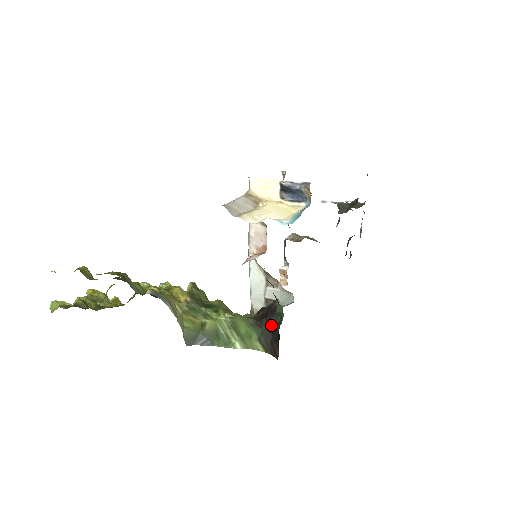
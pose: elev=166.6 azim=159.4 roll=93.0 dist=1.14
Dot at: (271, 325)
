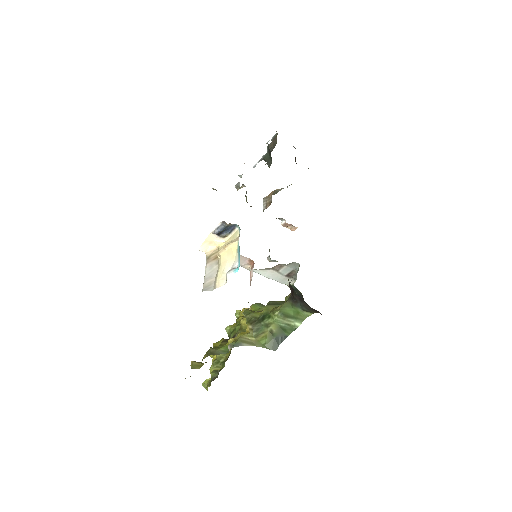
Dot at: (300, 297)
